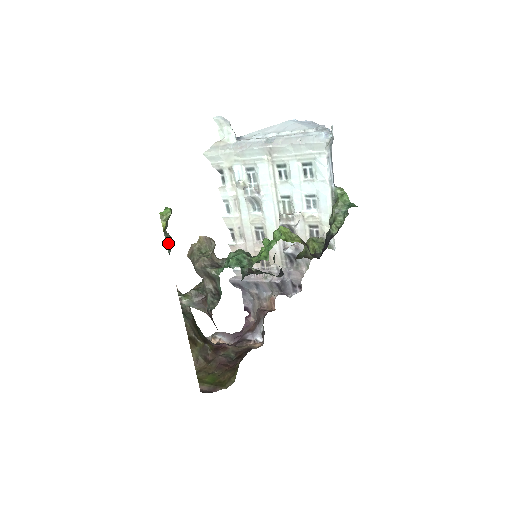
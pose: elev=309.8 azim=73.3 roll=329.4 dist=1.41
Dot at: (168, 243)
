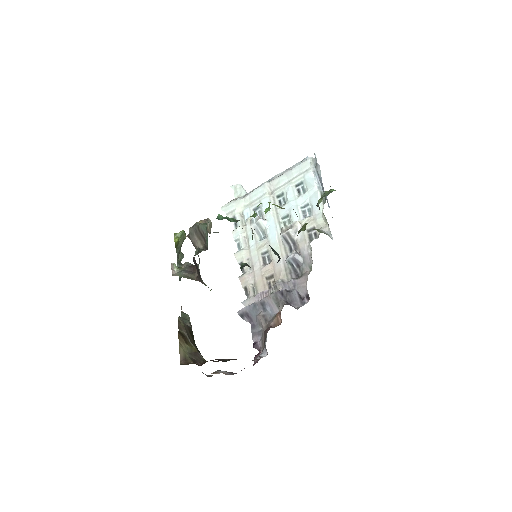
Dot at: (179, 264)
